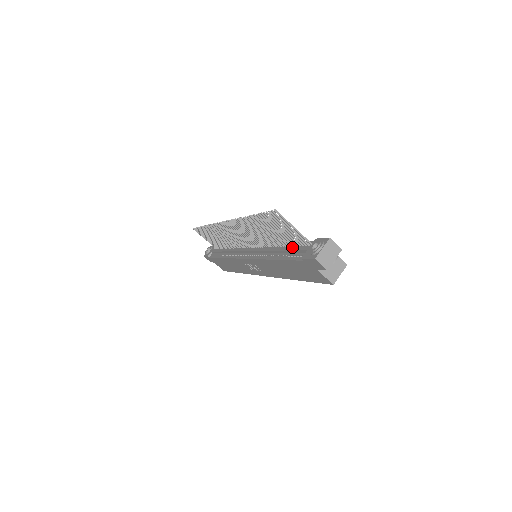
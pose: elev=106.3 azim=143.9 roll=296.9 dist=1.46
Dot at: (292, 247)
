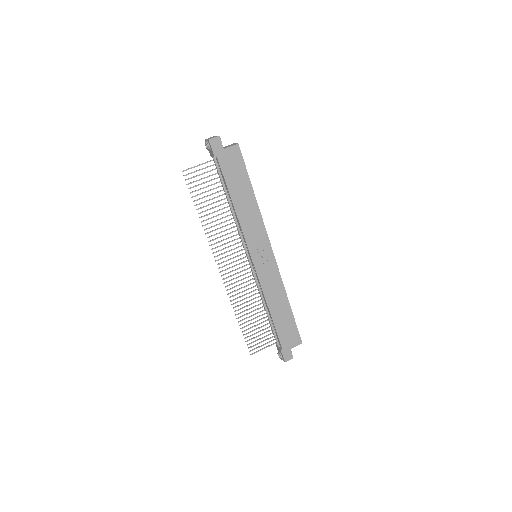
Dot at: (220, 181)
